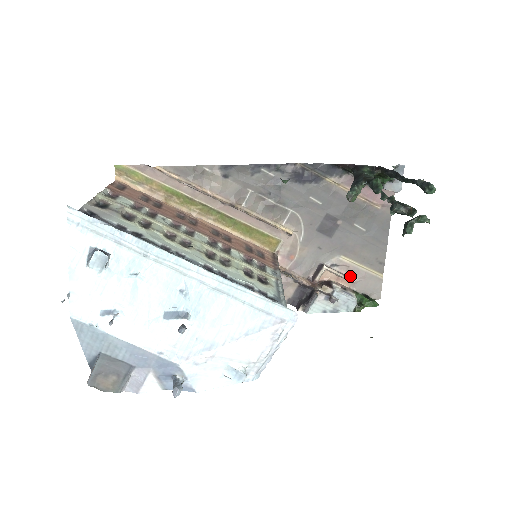
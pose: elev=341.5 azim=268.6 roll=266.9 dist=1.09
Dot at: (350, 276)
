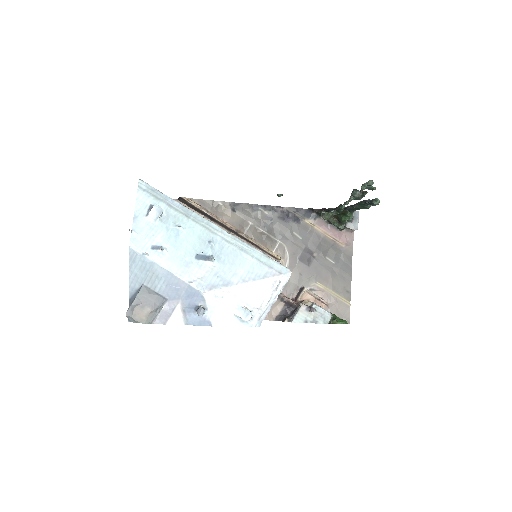
Dot at: (325, 300)
